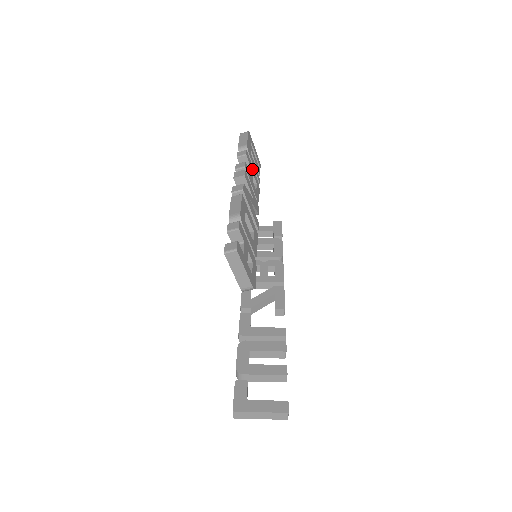
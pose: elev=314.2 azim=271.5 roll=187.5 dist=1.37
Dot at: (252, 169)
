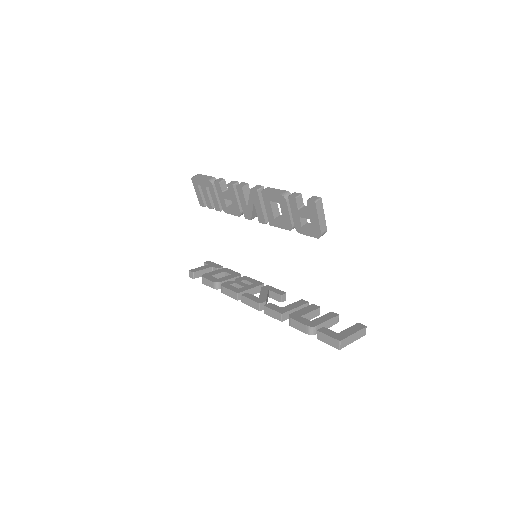
Dot at: occluded
